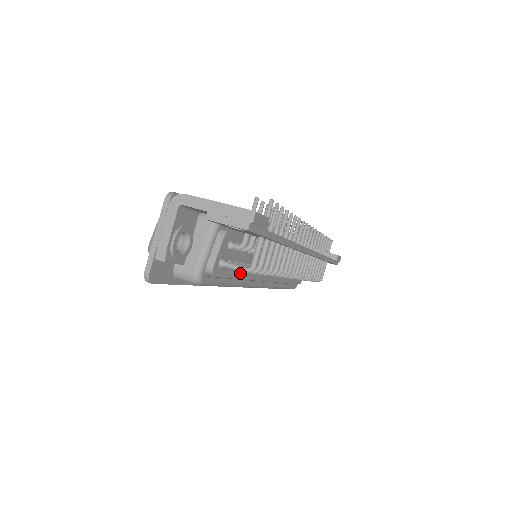
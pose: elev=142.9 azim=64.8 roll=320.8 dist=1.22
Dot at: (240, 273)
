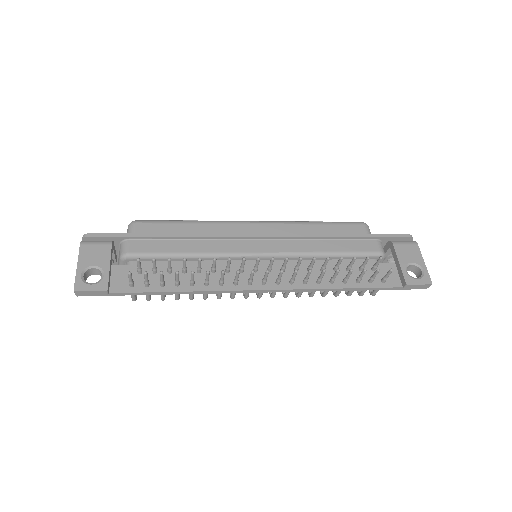
Dot at: occluded
